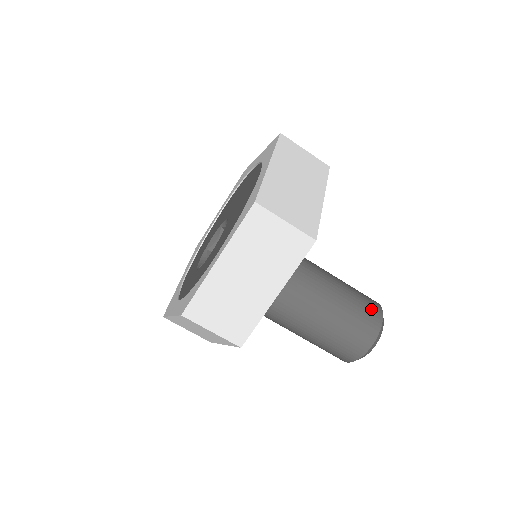
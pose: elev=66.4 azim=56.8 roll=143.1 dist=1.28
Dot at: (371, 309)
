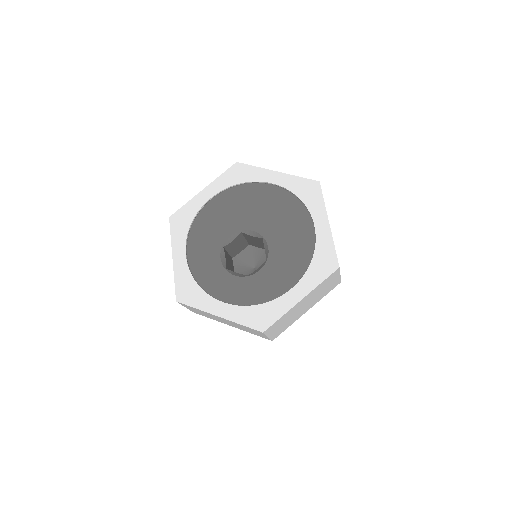
Dot at: occluded
